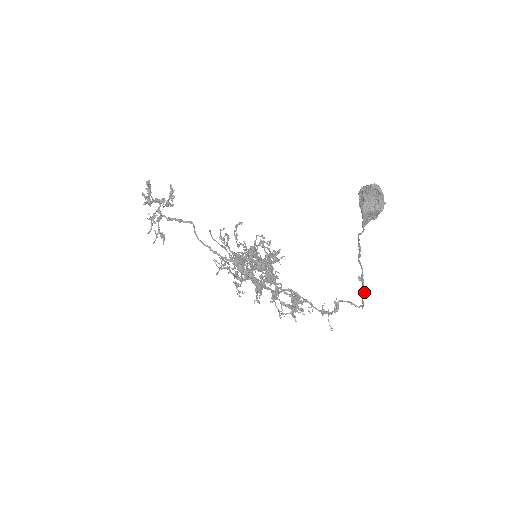
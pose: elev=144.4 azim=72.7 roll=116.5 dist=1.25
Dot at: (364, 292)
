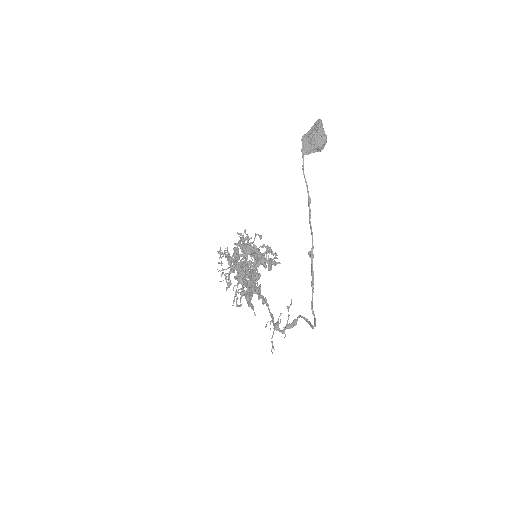
Dot at: (313, 280)
